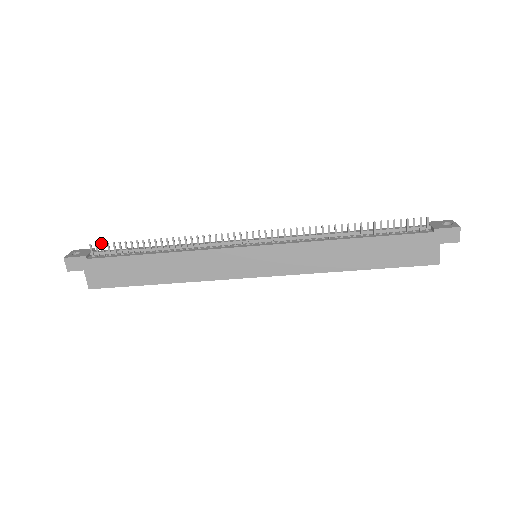
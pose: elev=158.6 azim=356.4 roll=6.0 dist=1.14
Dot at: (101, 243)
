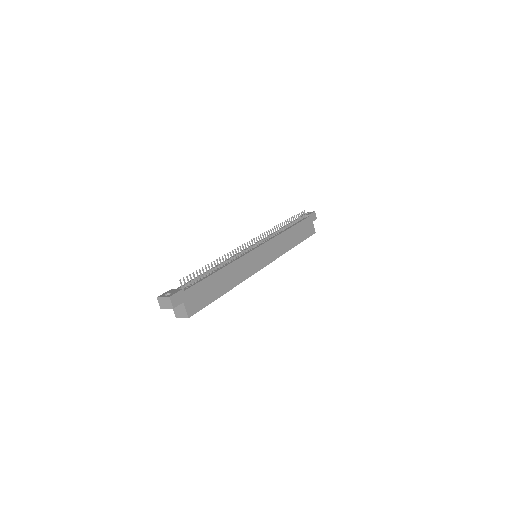
Dot at: (186, 276)
